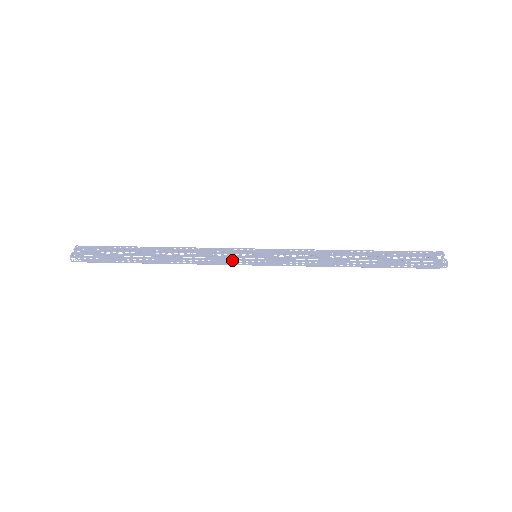
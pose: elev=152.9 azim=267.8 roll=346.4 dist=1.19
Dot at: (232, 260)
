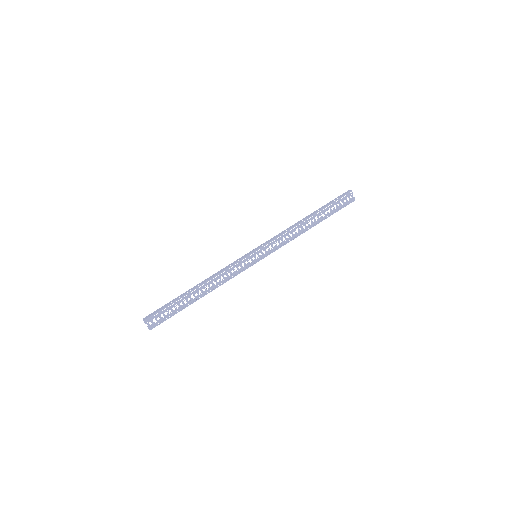
Dot at: occluded
